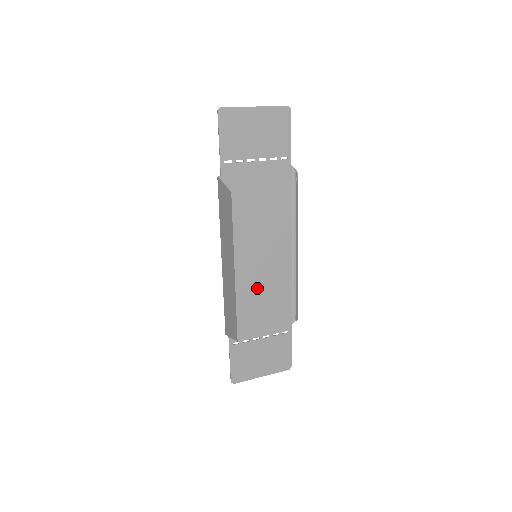
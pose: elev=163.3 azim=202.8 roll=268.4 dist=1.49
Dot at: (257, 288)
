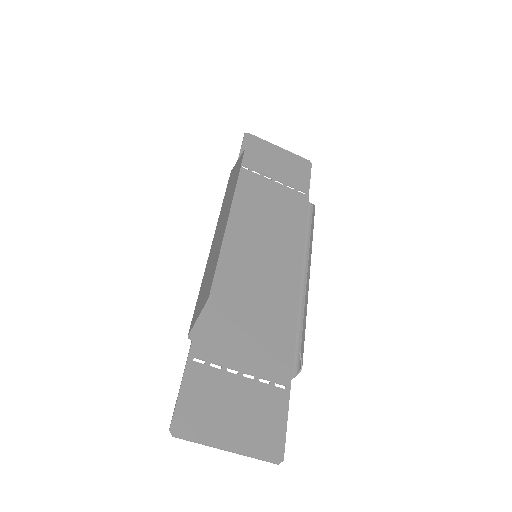
Dot at: (249, 298)
